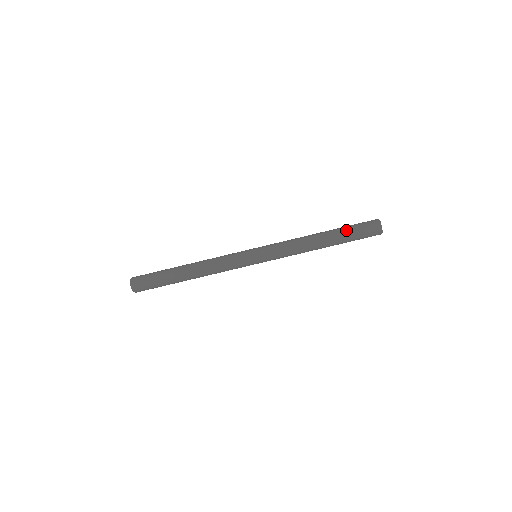
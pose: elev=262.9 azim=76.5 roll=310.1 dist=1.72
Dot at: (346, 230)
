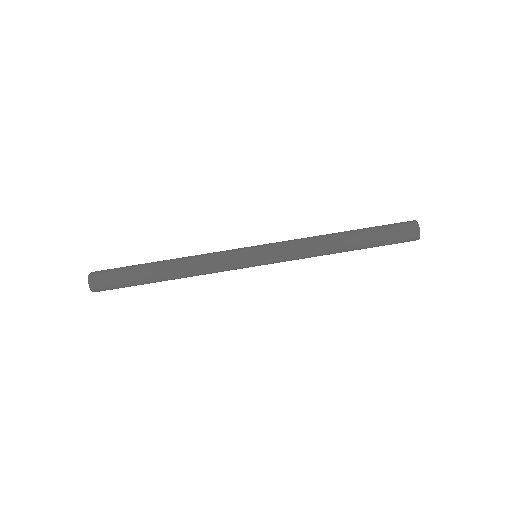
Dot at: (372, 227)
